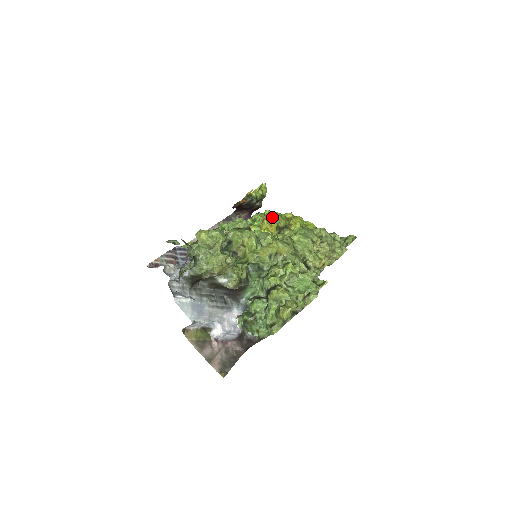
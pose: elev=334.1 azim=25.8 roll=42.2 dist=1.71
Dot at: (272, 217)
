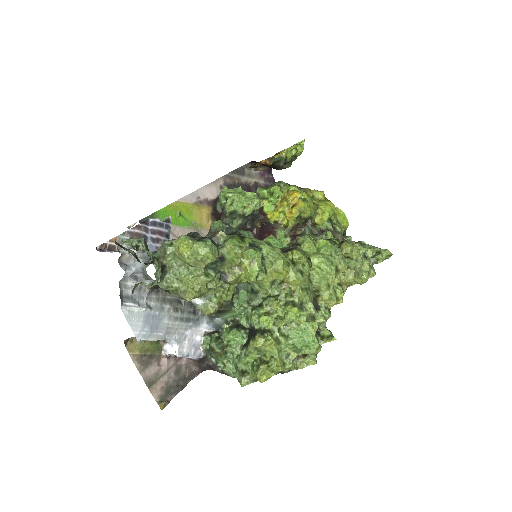
Dot at: (296, 200)
